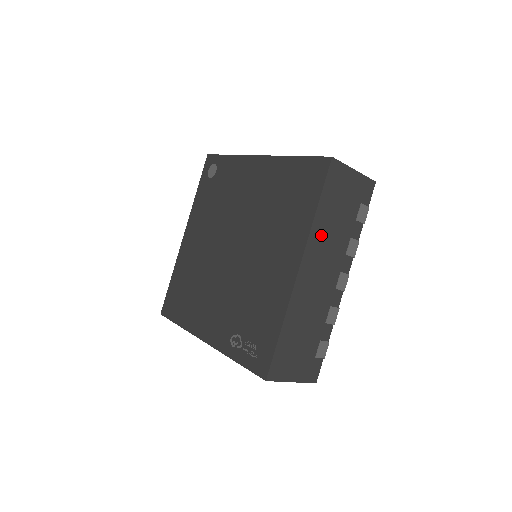
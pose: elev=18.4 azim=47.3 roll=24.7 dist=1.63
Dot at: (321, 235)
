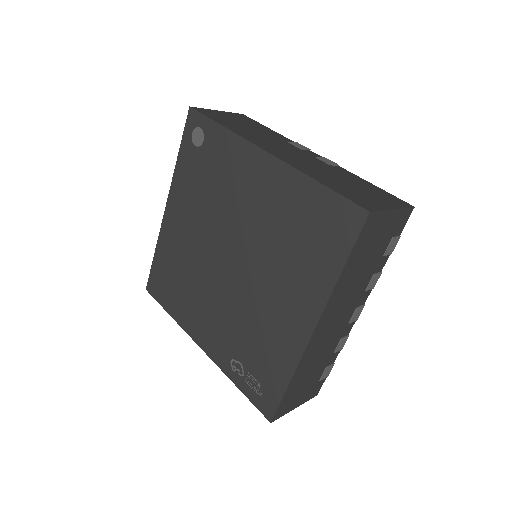
Dot at: (342, 291)
